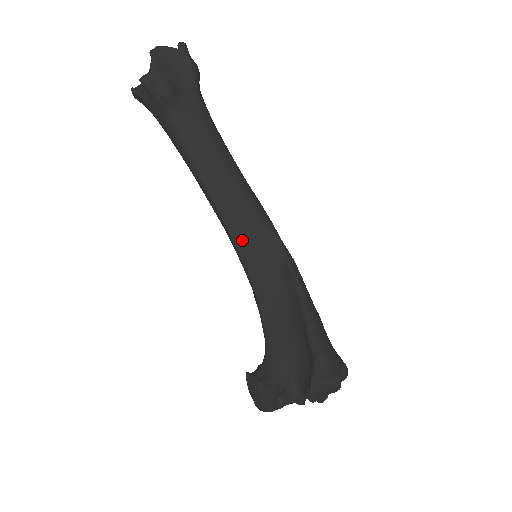
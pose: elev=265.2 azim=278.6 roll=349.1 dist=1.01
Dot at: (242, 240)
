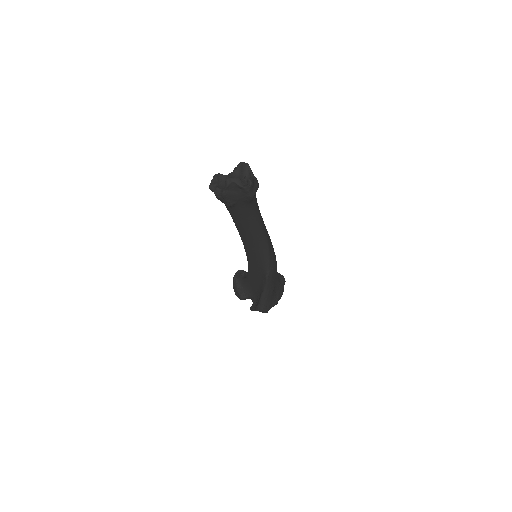
Dot at: (250, 253)
